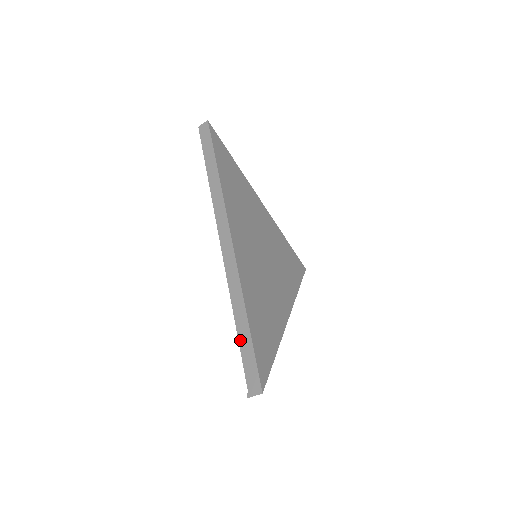
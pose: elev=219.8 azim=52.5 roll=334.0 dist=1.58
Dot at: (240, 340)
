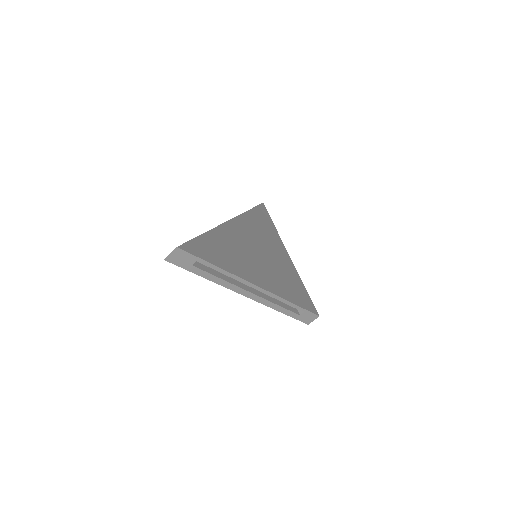
Dot at: occluded
